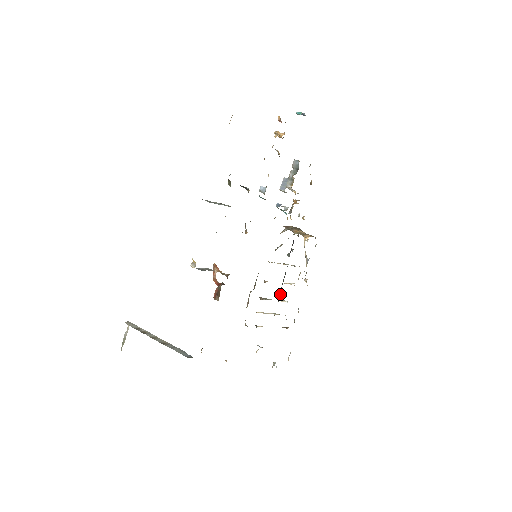
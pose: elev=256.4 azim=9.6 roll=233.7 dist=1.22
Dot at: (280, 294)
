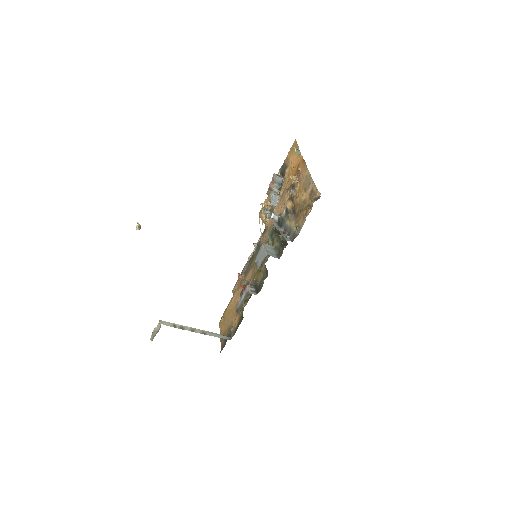
Dot at: occluded
